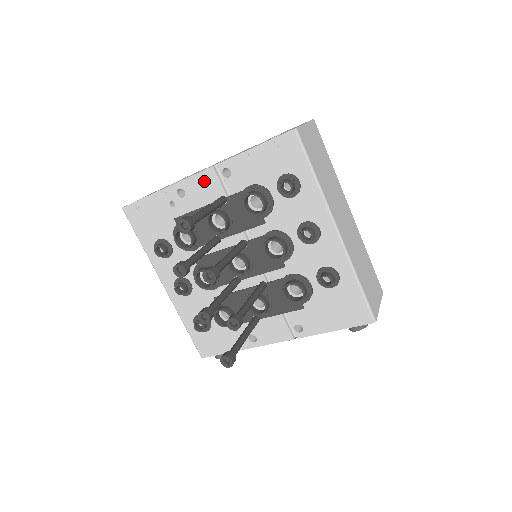
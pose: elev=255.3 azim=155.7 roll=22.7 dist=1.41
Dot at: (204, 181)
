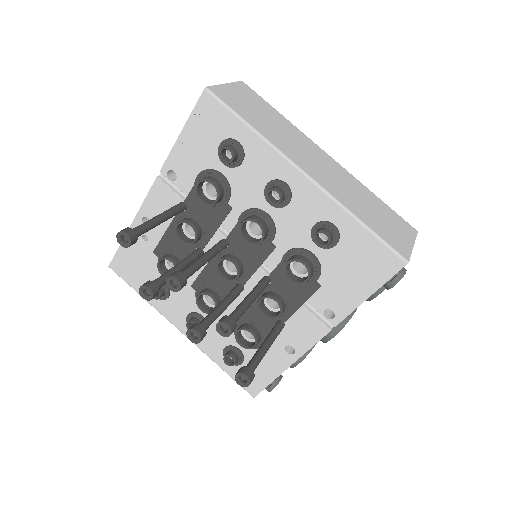
Dot at: (158, 197)
